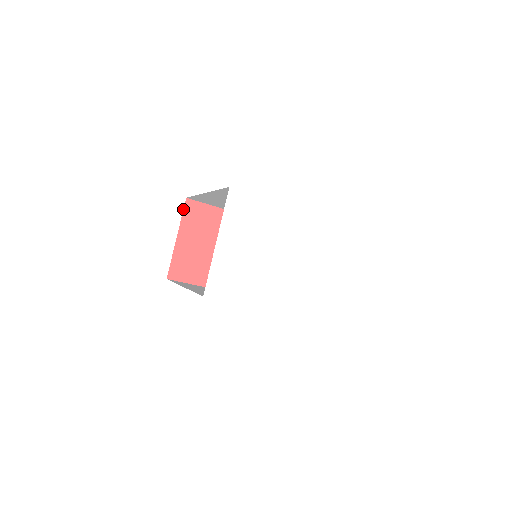
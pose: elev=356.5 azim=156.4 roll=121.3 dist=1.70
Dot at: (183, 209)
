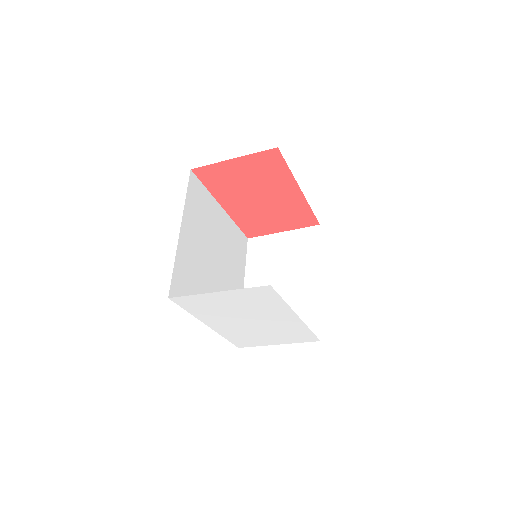
Dot at: (265, 150)
